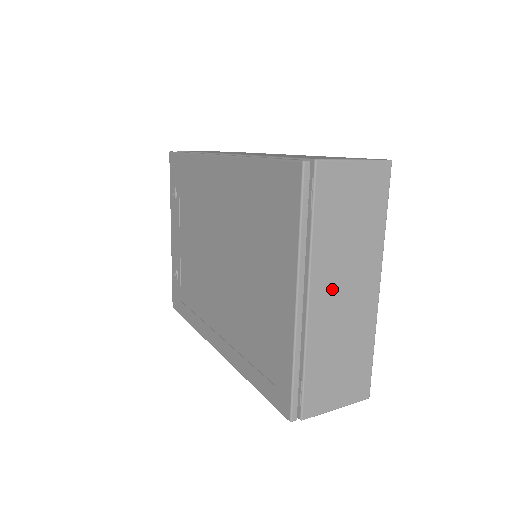
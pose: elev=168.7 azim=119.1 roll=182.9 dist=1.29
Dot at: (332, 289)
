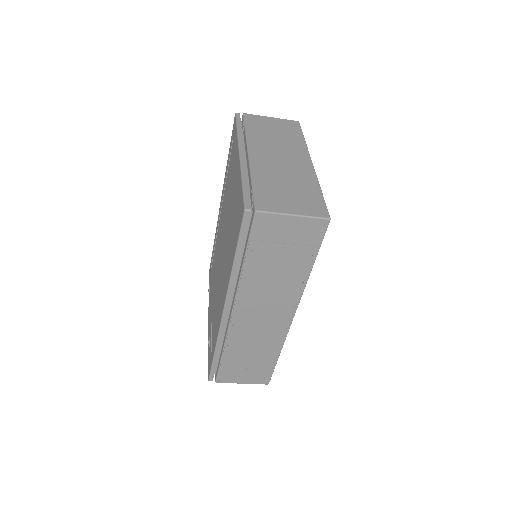
Dot at: (268, 154)
